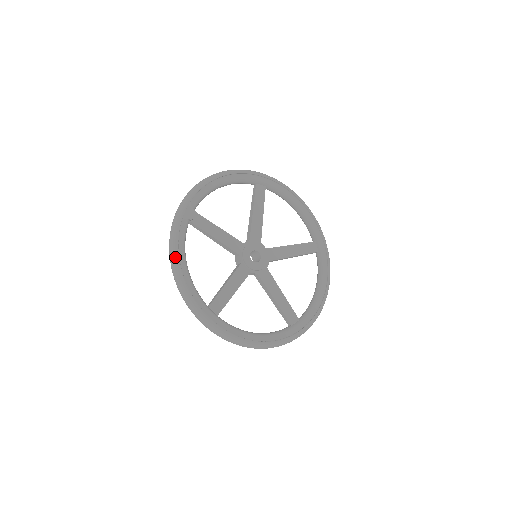
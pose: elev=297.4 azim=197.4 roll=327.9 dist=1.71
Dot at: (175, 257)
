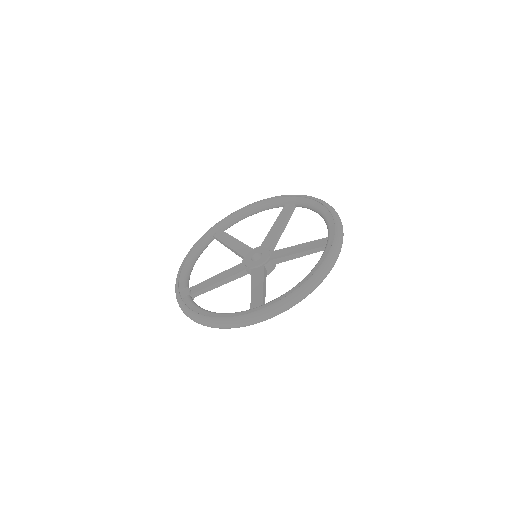
Dot at: (197, 317)
